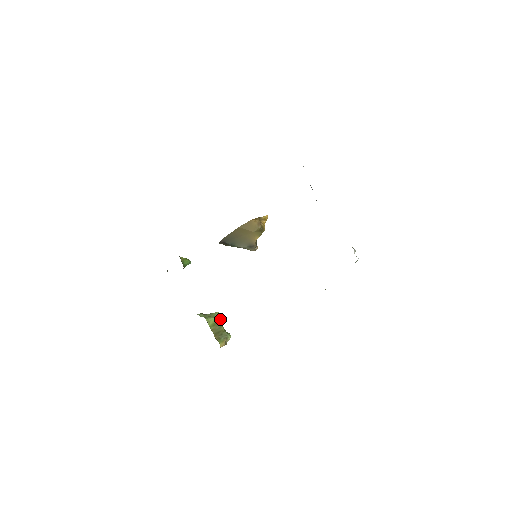
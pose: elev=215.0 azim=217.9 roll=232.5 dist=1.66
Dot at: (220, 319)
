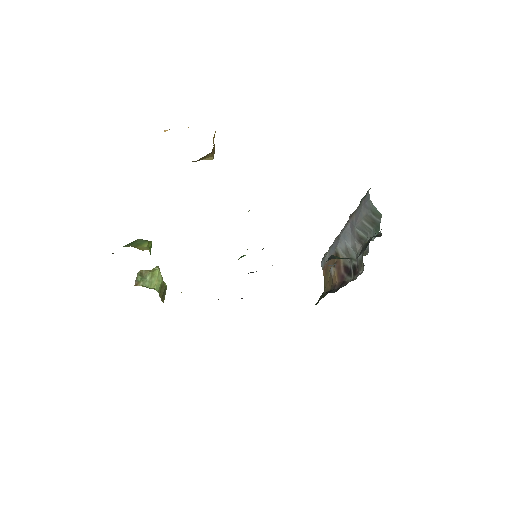
Dot at: (161, 276)
